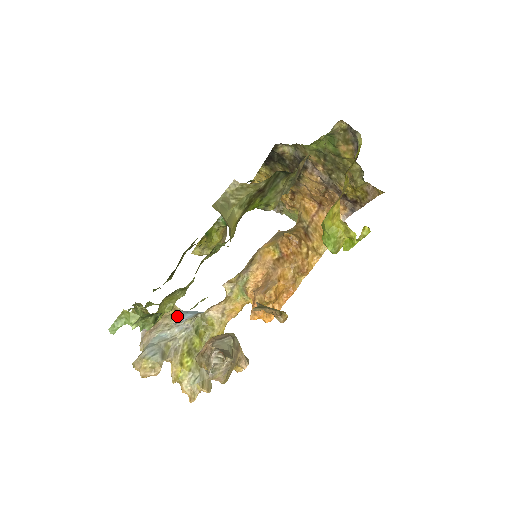
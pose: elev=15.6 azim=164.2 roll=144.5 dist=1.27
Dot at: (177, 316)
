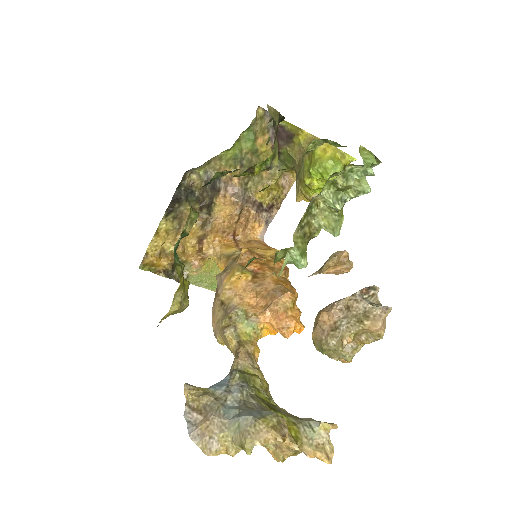
Dot at: (213, 388)
